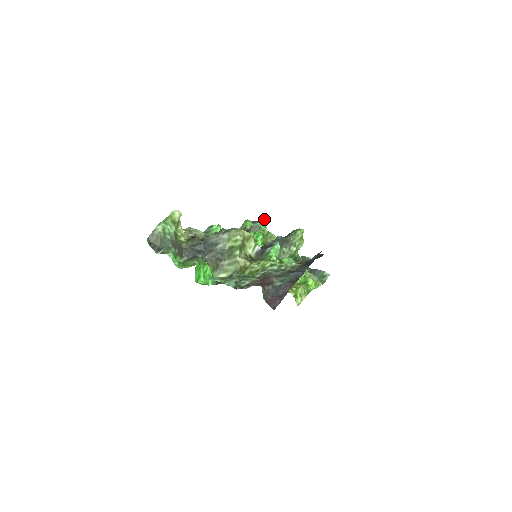
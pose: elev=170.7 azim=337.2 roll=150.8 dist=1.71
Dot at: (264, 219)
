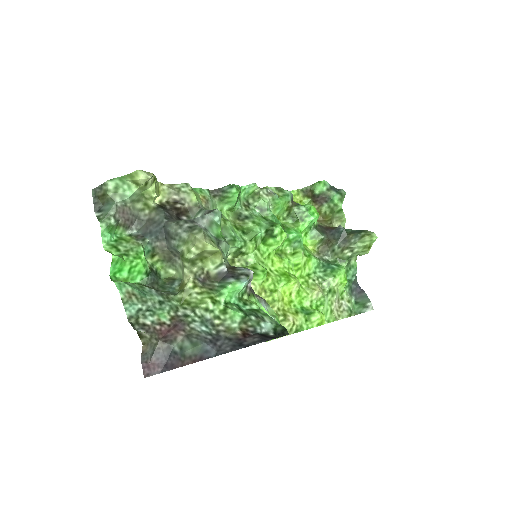
Dot at: occluded
